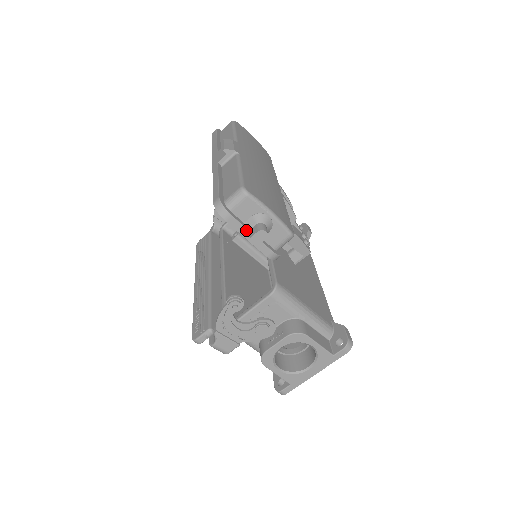
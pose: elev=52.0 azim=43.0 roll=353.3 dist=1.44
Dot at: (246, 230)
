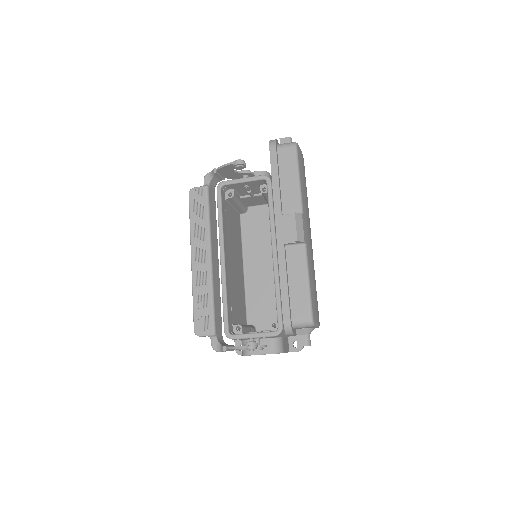
Dot at: occluded
